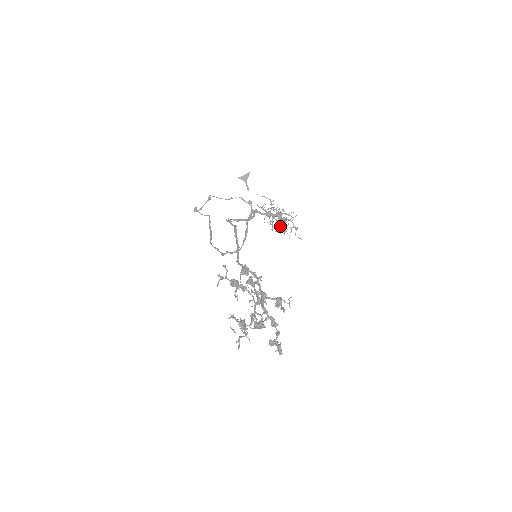
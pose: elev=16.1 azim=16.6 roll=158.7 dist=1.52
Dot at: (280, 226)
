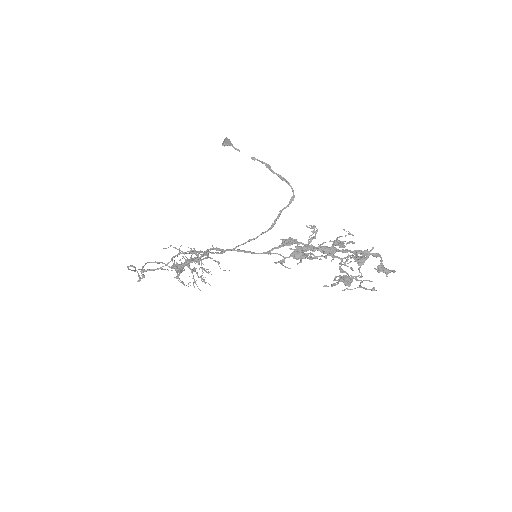
Dot at: (203, 269)
